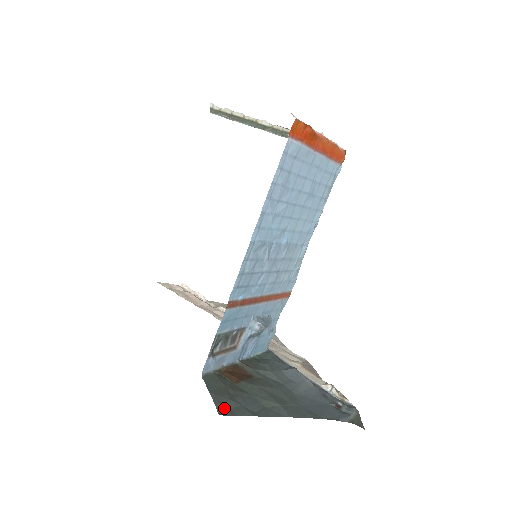
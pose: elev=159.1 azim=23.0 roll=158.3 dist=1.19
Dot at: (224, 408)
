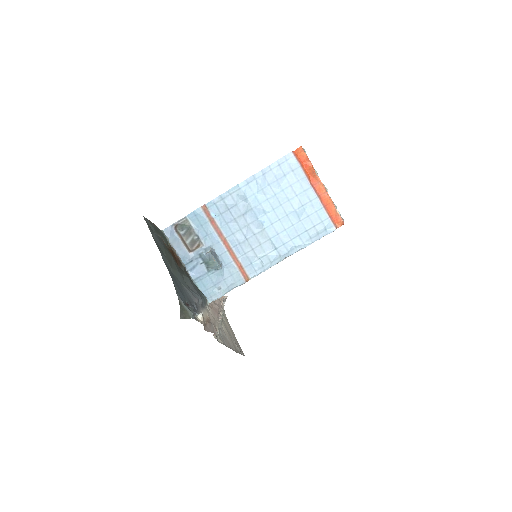
Dot at: (148, 222)
